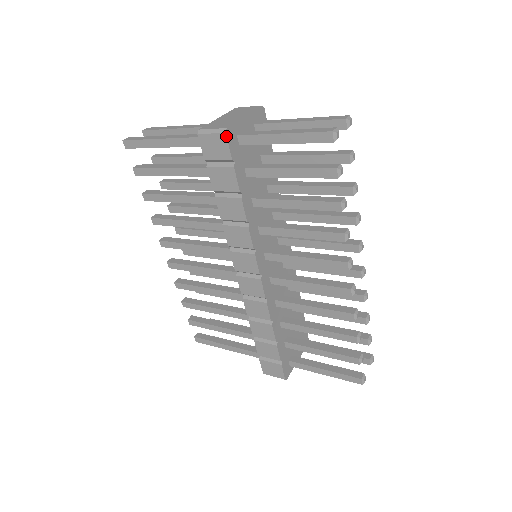
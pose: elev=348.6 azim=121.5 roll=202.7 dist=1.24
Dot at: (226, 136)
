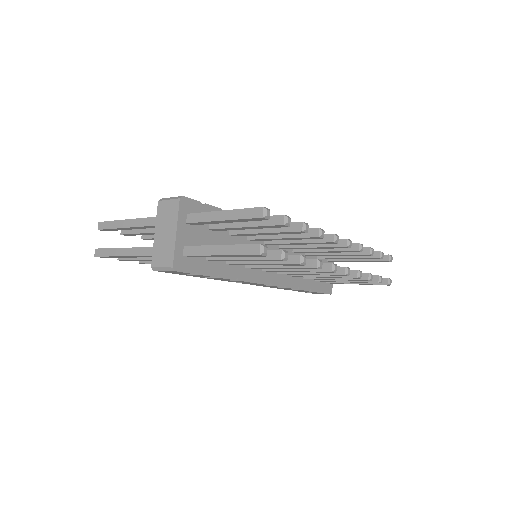
Dot at: occluded
